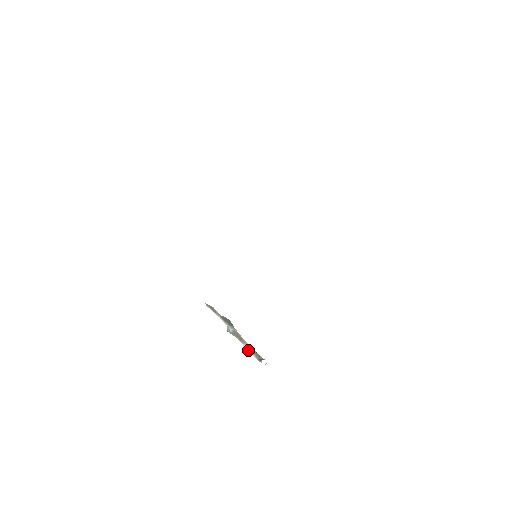
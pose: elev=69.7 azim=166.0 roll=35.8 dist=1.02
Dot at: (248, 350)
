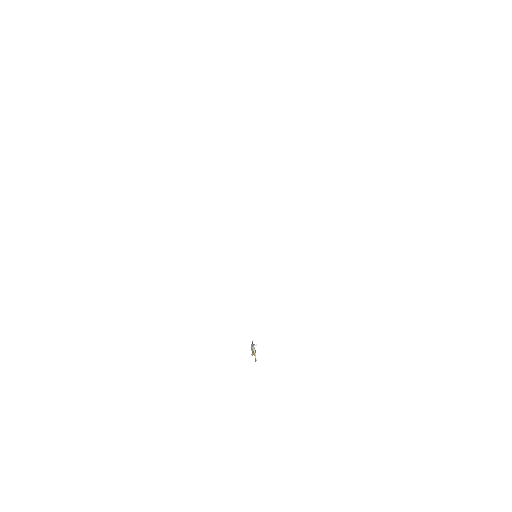
Dot at: (251, 345)
